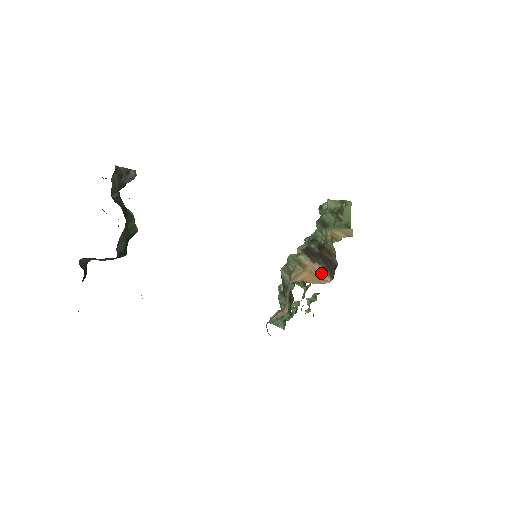
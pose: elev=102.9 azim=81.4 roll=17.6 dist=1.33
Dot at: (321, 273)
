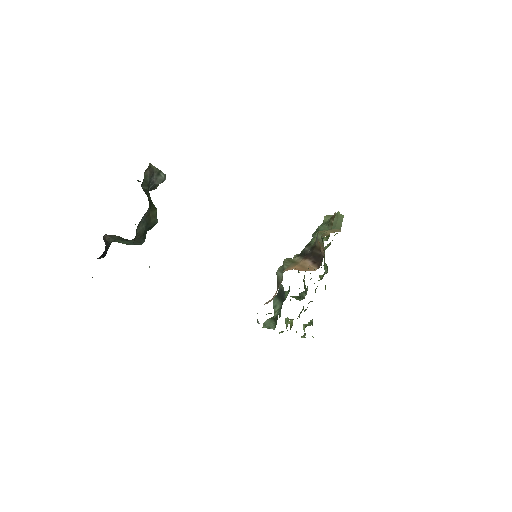
Dot at: (310, 265)
